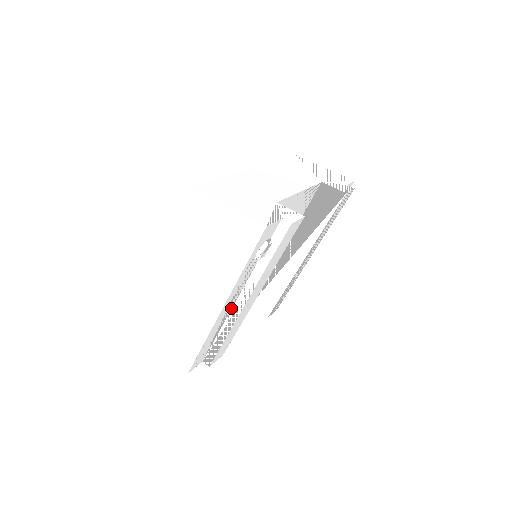
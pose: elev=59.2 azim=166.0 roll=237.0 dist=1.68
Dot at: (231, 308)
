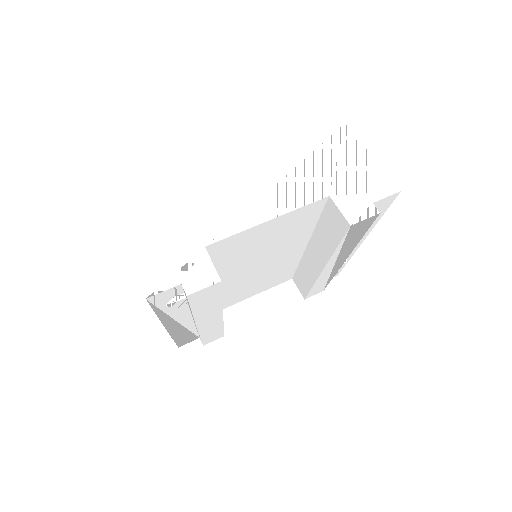
Dot at: (192, 320)
